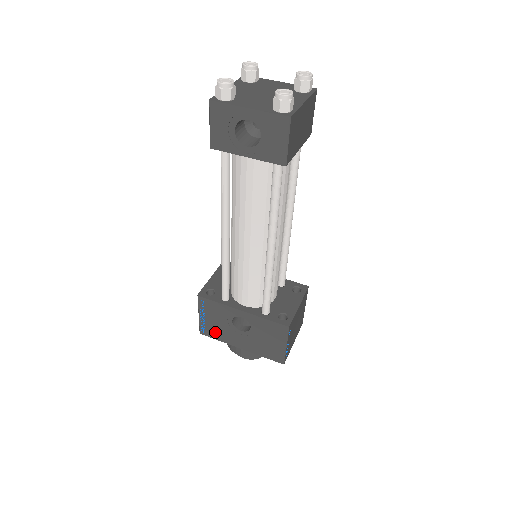
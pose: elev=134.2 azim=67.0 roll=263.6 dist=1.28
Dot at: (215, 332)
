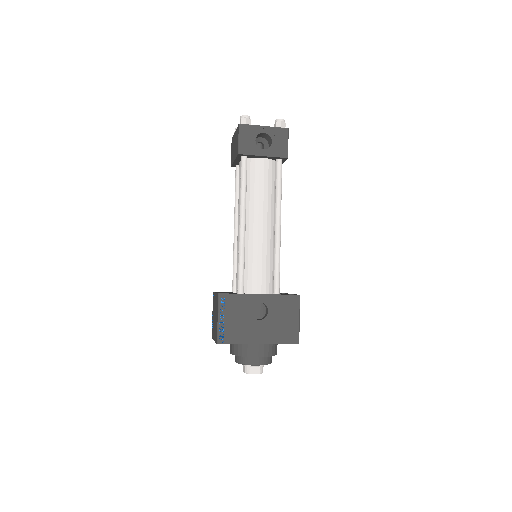
Dot at: (234, 334)
